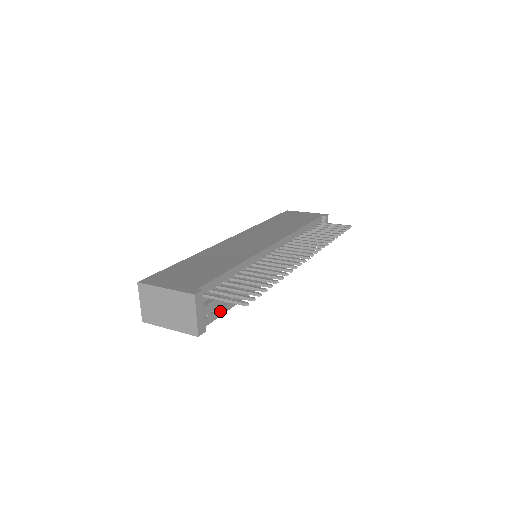
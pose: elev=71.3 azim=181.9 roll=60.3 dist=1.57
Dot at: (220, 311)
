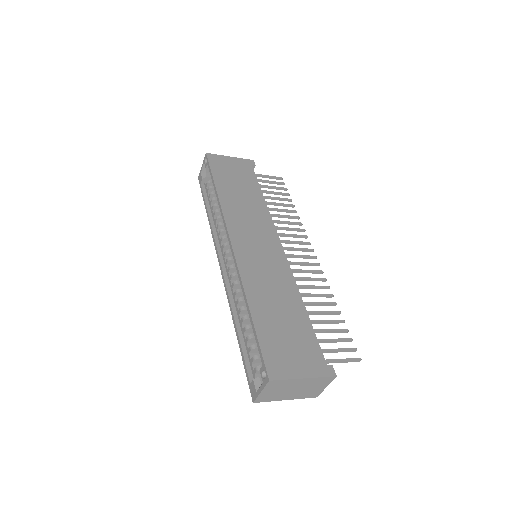
Dot at: occluded
